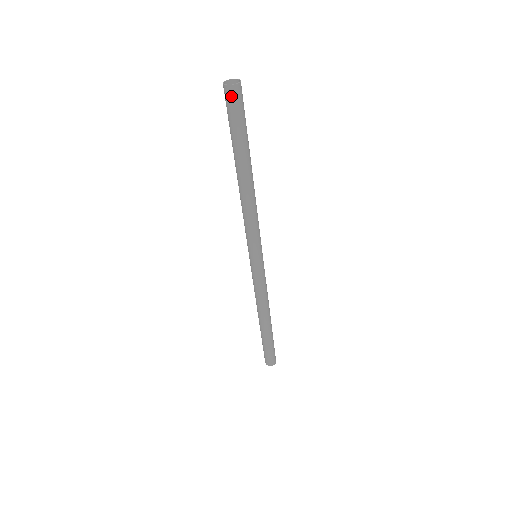
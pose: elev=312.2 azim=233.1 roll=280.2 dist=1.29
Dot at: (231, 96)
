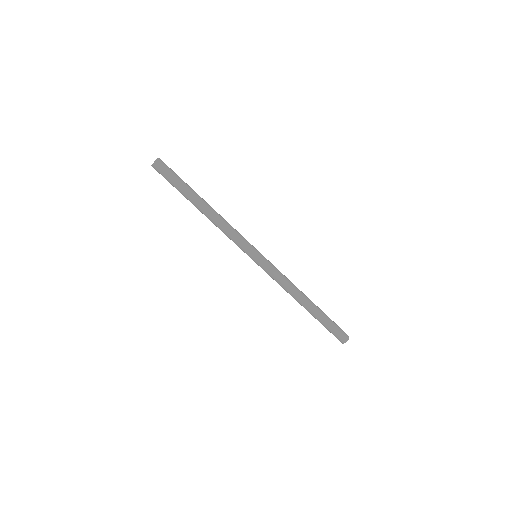
Dot at: (160, 166)
